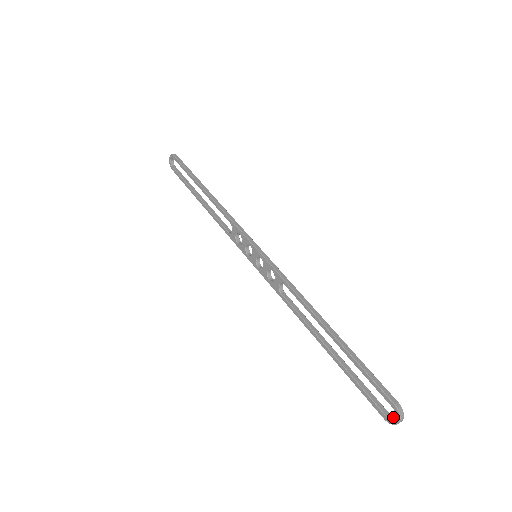
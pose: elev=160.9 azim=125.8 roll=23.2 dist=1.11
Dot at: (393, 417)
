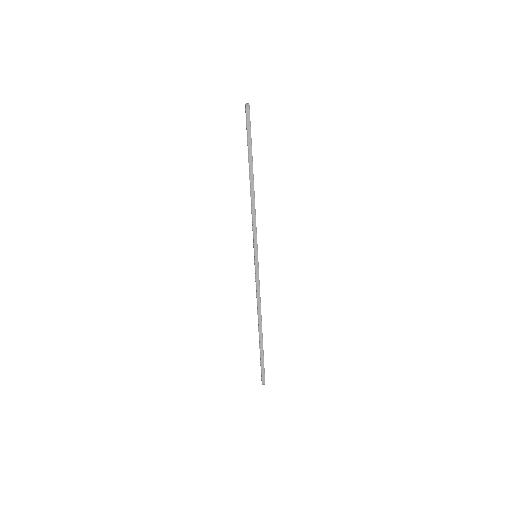
Dot at: occluded
